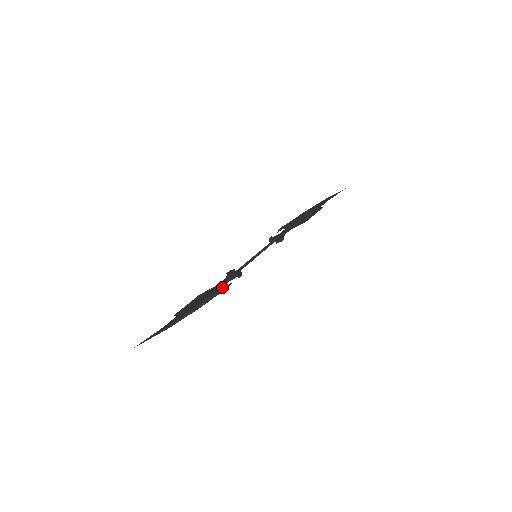
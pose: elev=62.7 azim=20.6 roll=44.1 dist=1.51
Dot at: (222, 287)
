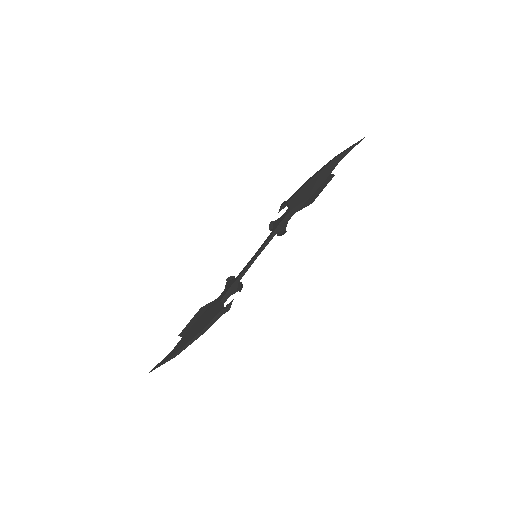
Dot at: (223, 305)
